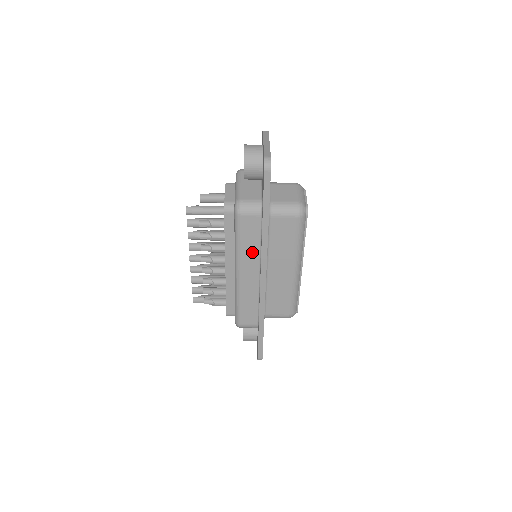
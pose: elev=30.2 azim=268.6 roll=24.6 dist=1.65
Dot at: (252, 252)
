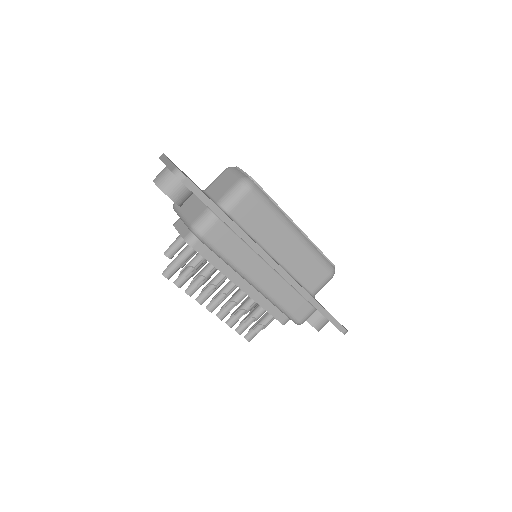
Dot at: (245, 255)
